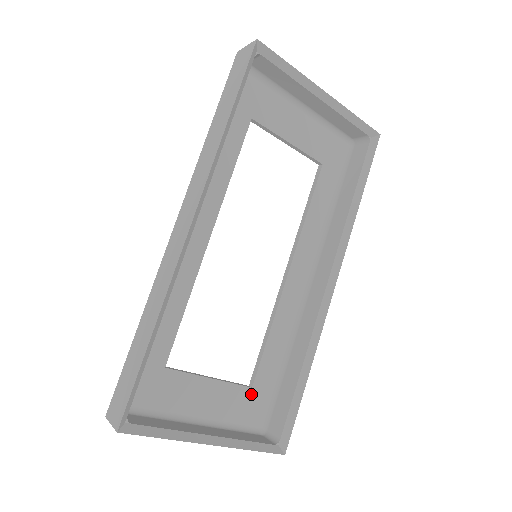
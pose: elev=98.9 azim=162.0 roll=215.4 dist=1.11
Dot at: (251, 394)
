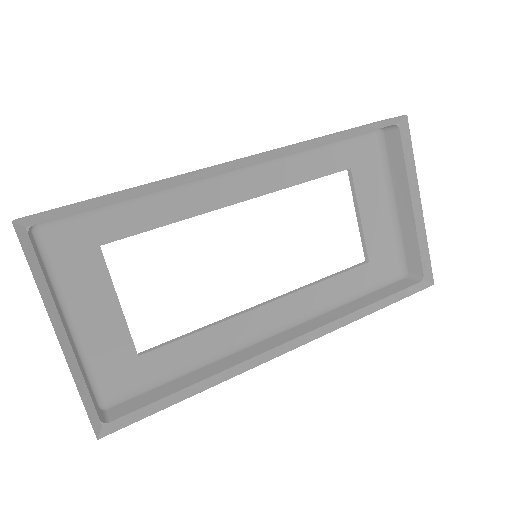
Dot at: (131, 360)
